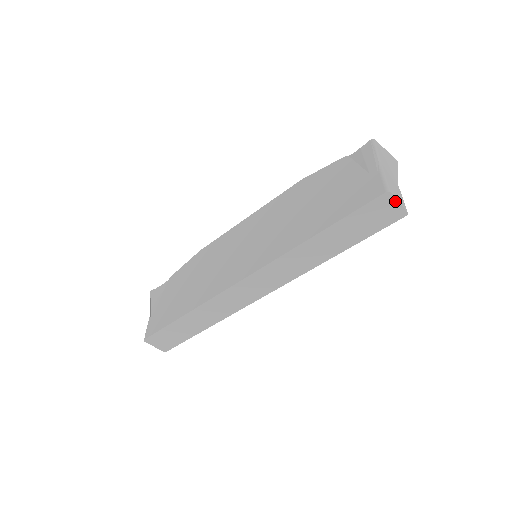
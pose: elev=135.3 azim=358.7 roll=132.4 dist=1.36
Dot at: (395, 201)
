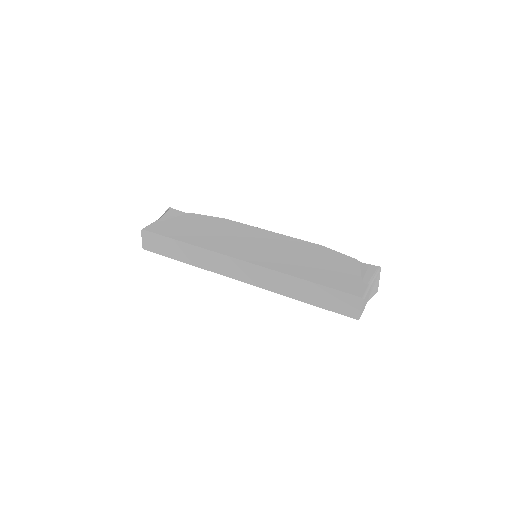
Dot at: (361, 307)
